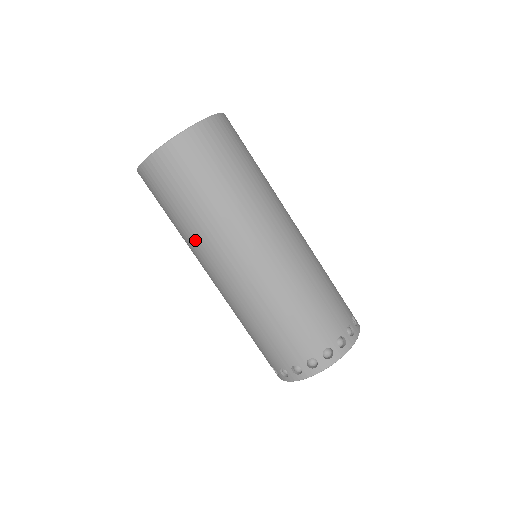
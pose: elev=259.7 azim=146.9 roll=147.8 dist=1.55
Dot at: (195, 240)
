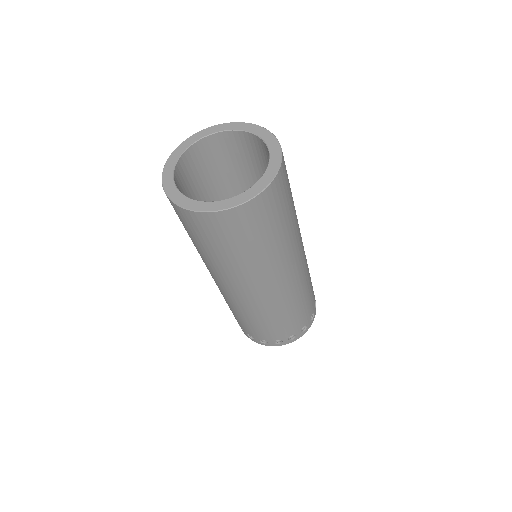
Dot at: (215, 268)
